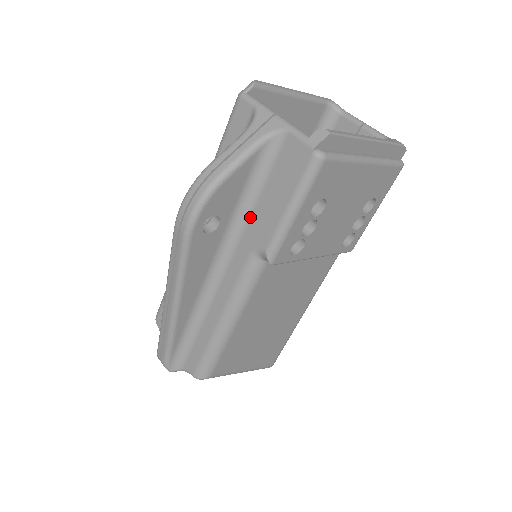
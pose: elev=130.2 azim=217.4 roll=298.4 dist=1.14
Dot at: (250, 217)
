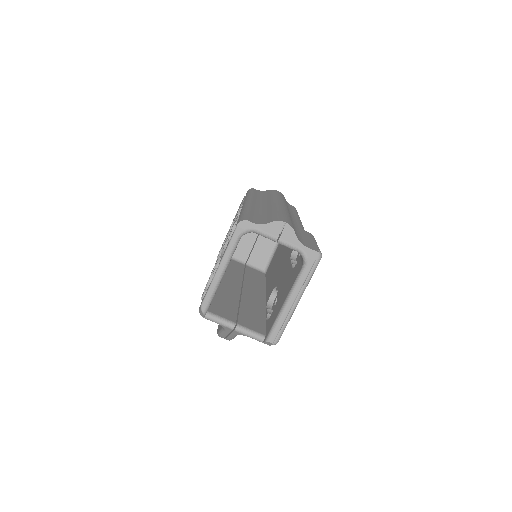
Dot at: occluded
